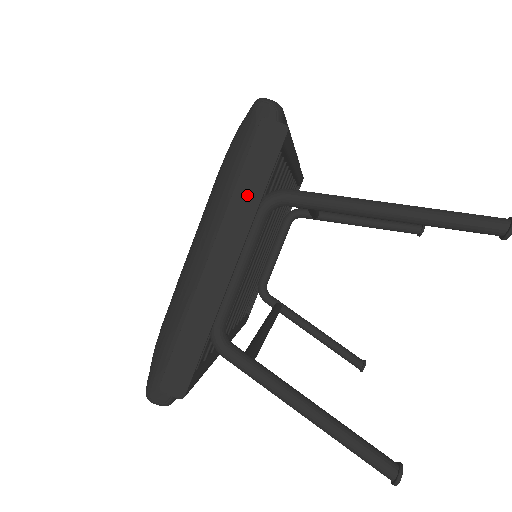
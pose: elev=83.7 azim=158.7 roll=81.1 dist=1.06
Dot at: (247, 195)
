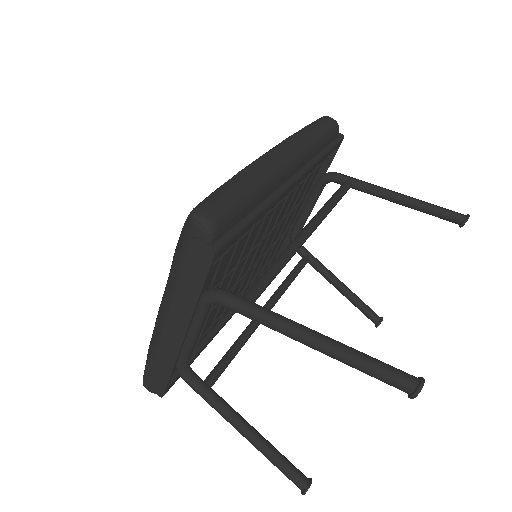
Dot at: (187, 294)
